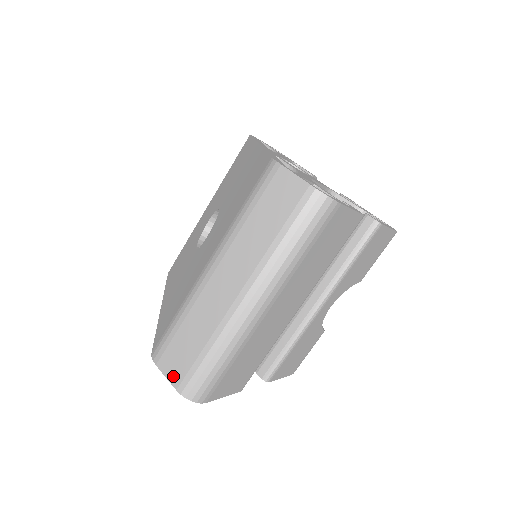
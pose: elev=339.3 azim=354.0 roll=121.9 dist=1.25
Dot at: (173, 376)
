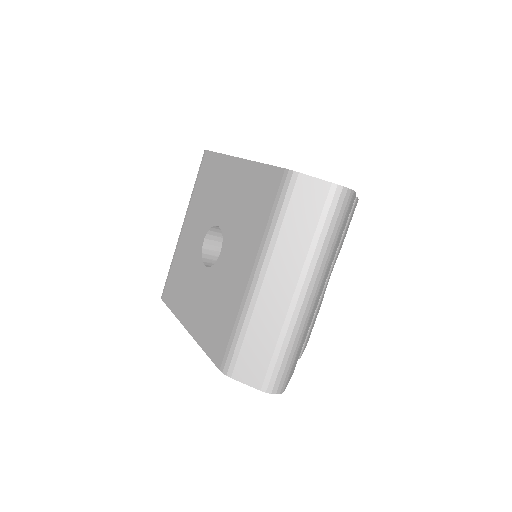
Dot at: (253, 380)
